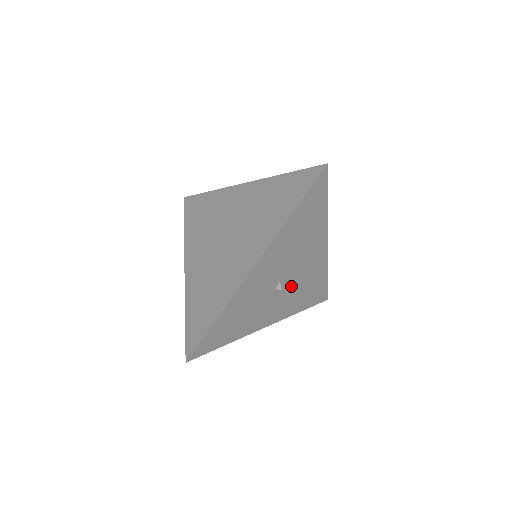
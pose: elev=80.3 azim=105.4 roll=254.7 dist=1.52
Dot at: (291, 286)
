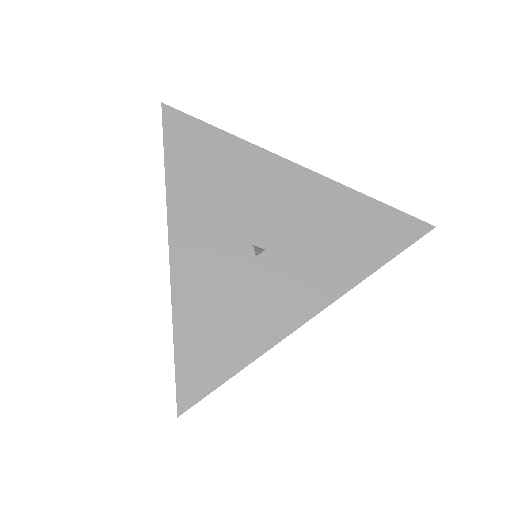
Dot at: (292, 242)
